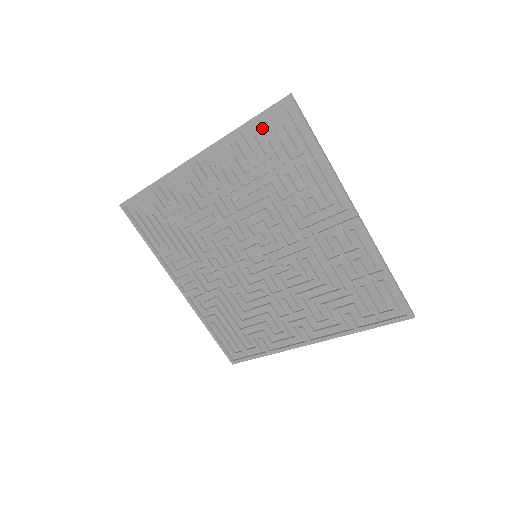
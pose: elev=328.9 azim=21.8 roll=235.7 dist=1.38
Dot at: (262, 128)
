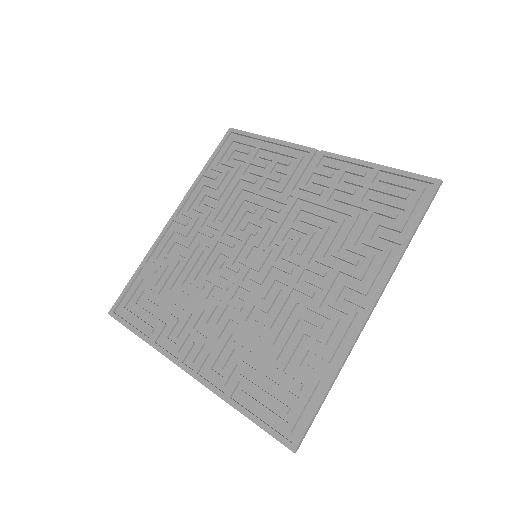
Dot at: (219, 157)
